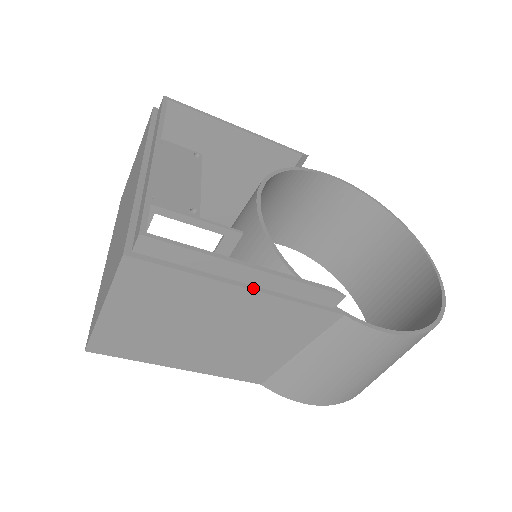
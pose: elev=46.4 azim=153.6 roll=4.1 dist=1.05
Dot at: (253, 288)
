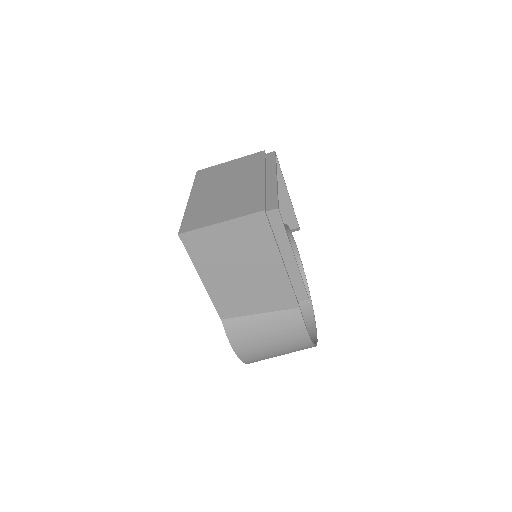
Dot at: (285, 266)
